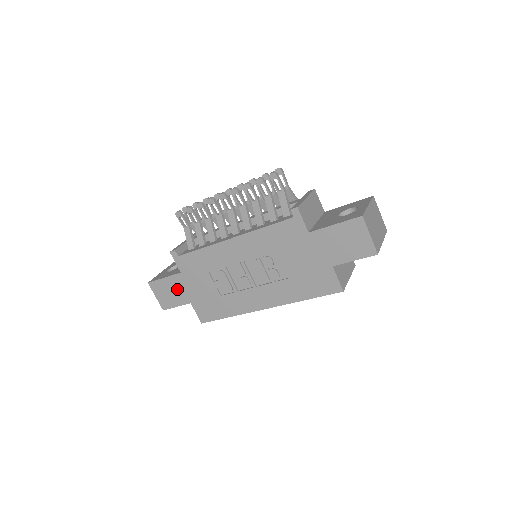
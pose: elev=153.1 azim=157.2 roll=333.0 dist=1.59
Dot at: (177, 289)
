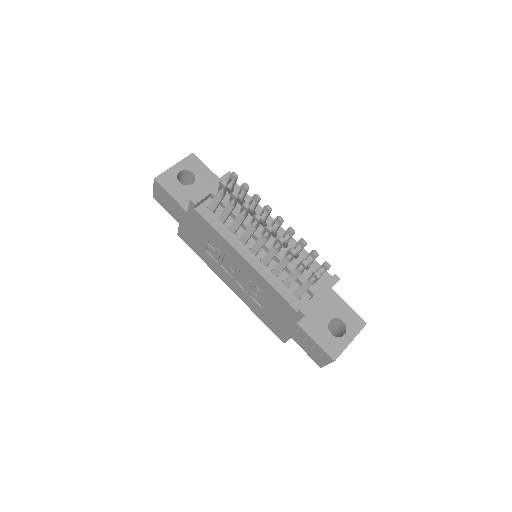
Dot at: (176, 210)
